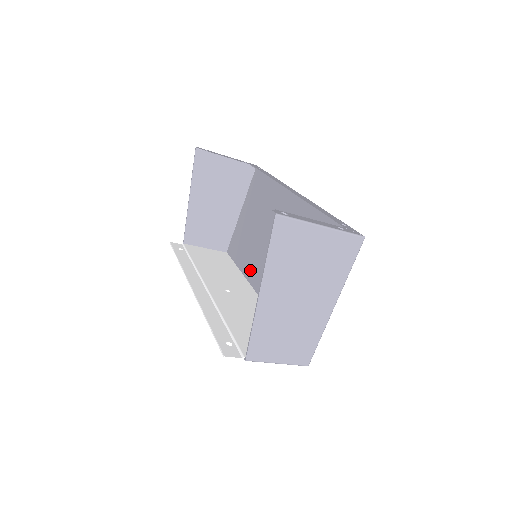
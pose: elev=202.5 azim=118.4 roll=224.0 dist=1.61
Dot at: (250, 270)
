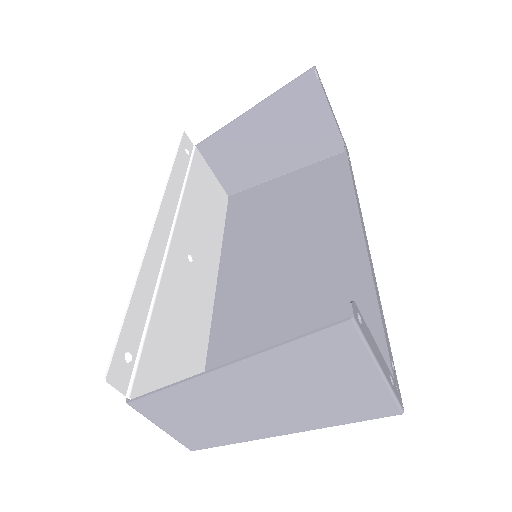
Dot at: (234, 250)
